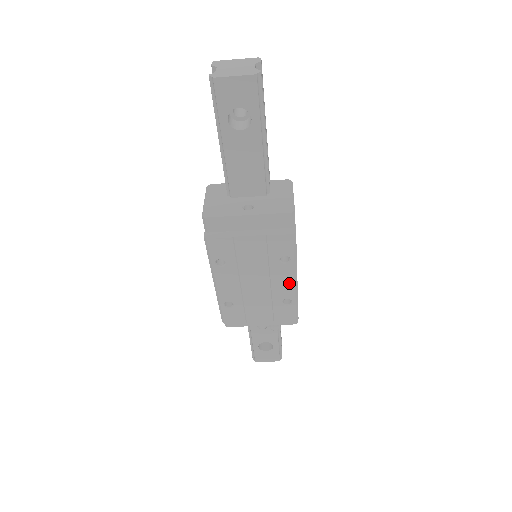
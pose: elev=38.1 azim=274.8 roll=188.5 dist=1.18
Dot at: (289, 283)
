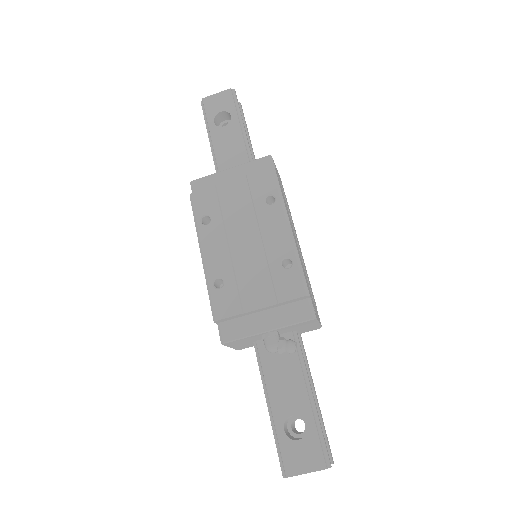
Dot at: (282, 232)
